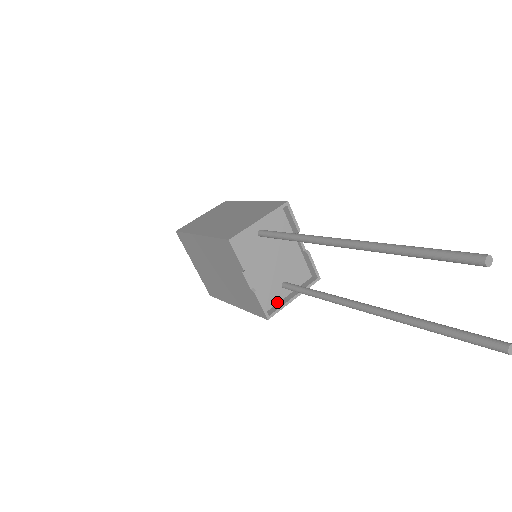
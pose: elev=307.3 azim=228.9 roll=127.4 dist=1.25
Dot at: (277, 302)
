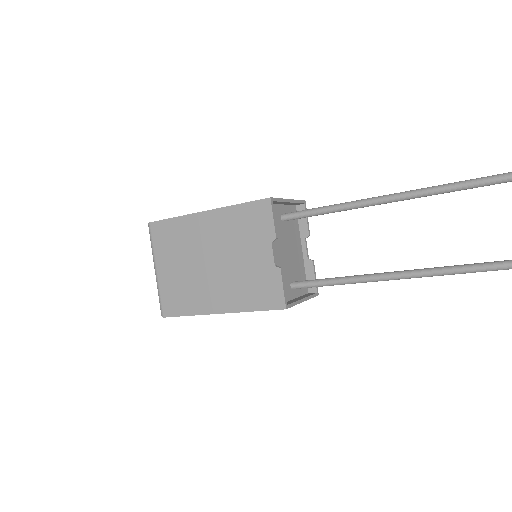
Dot at: occluded
